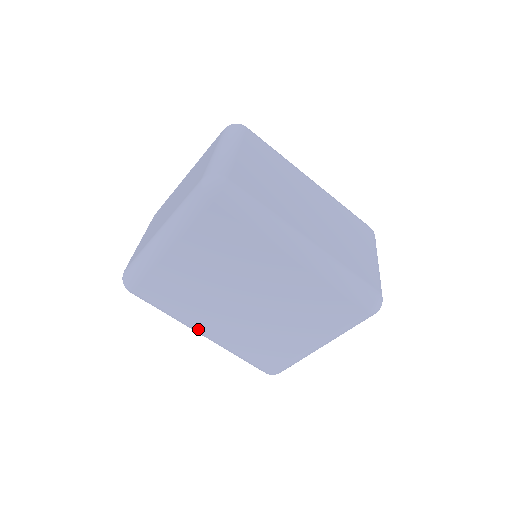
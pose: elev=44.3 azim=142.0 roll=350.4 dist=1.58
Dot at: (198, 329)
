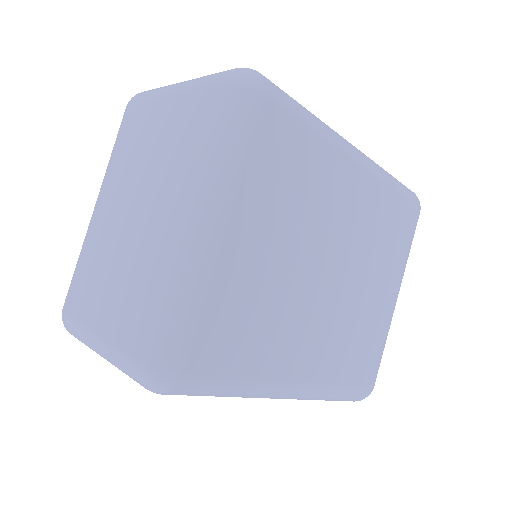
Dot at: (287, 382)
